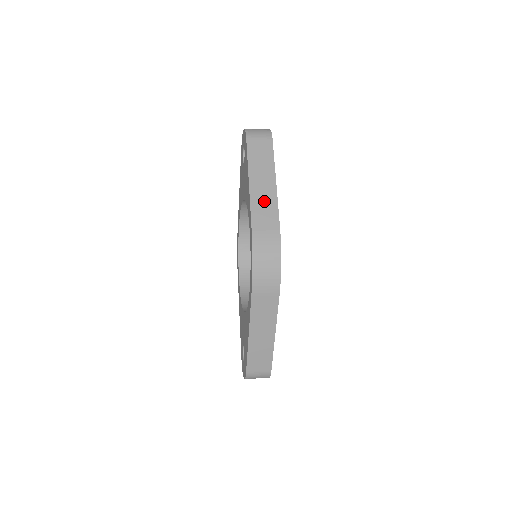
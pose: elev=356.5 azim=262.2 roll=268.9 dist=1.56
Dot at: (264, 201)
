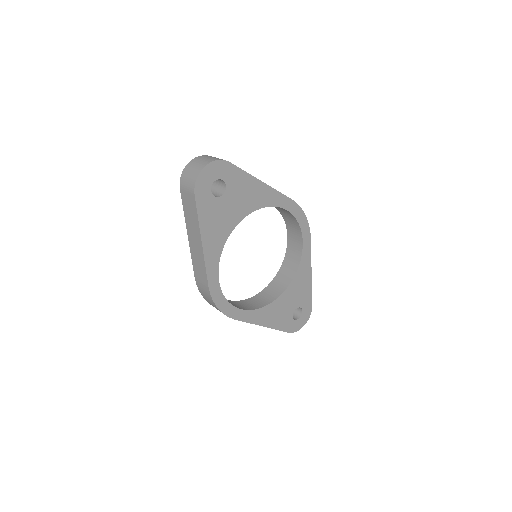
Dot at: (197, 258)
